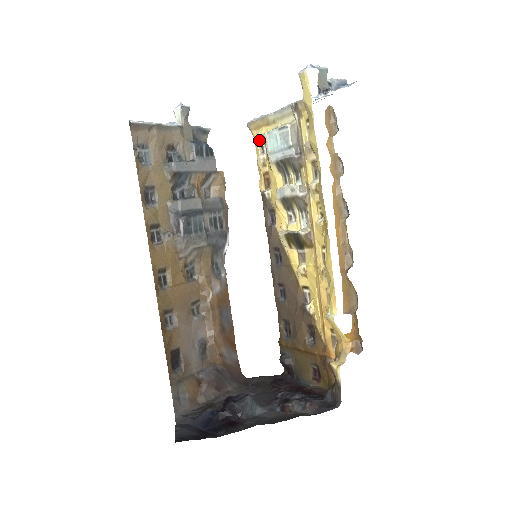
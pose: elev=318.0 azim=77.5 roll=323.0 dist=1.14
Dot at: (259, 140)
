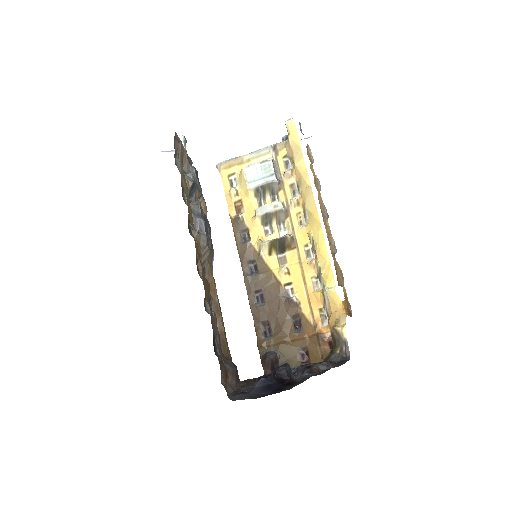
Dot at: (229, 177)
